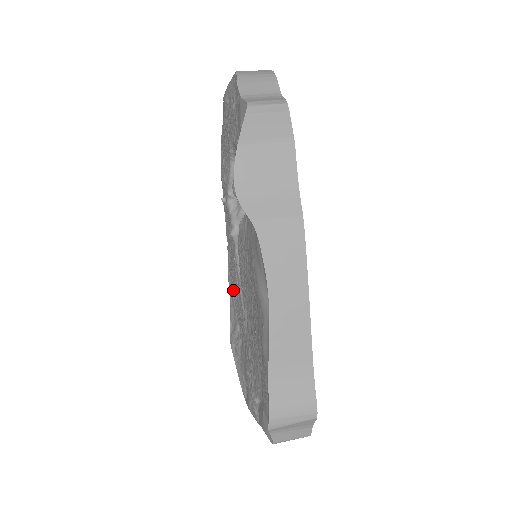
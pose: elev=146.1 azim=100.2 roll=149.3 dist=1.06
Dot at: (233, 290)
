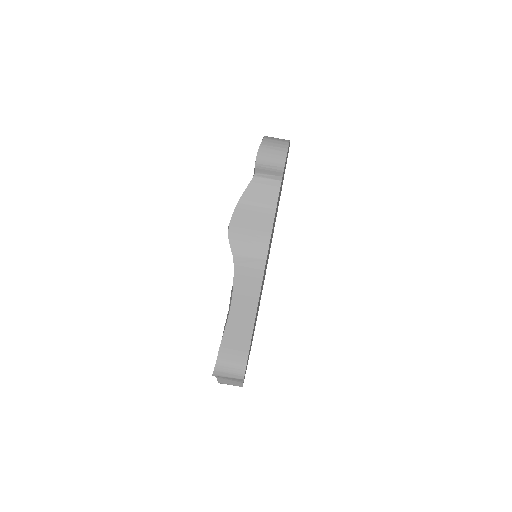
Dot at: occluded
